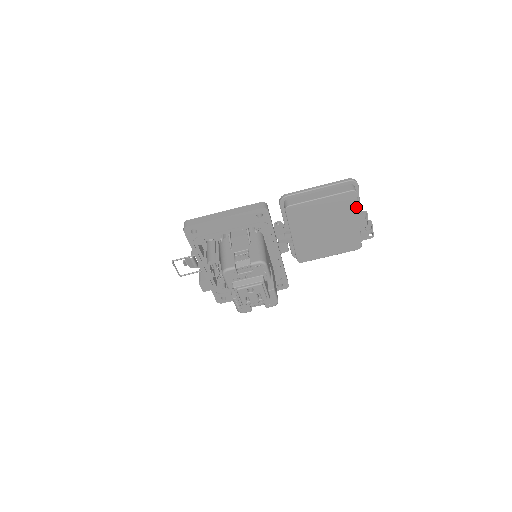
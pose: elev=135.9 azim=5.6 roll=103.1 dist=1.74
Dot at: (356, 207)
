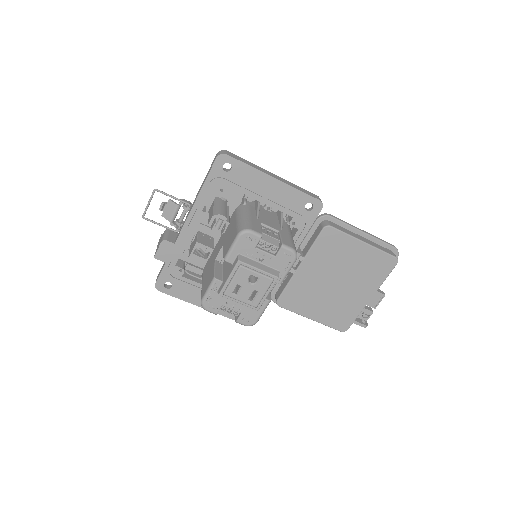
Dot at: (383, 279)
